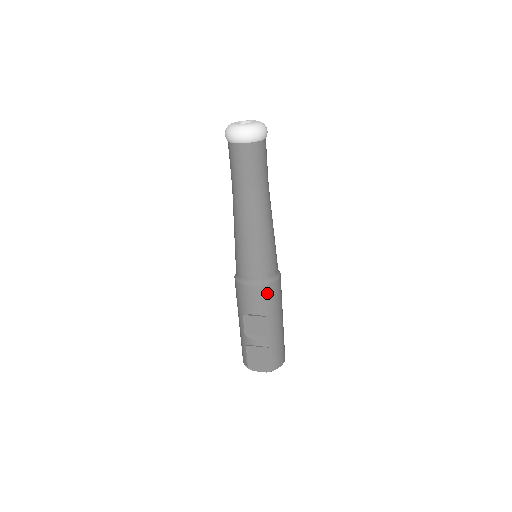
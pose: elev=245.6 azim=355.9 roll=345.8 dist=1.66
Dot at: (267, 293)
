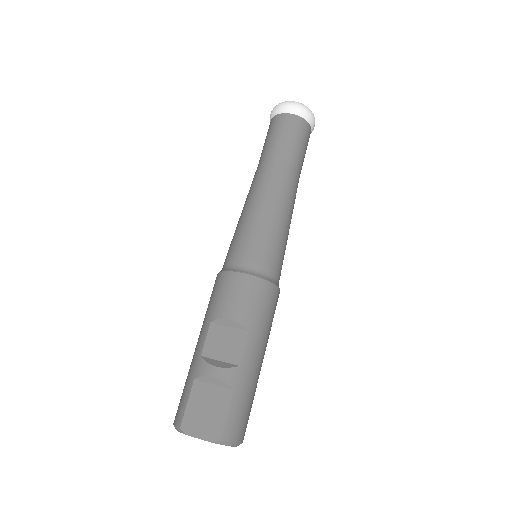
Dot at: (259, 292)
